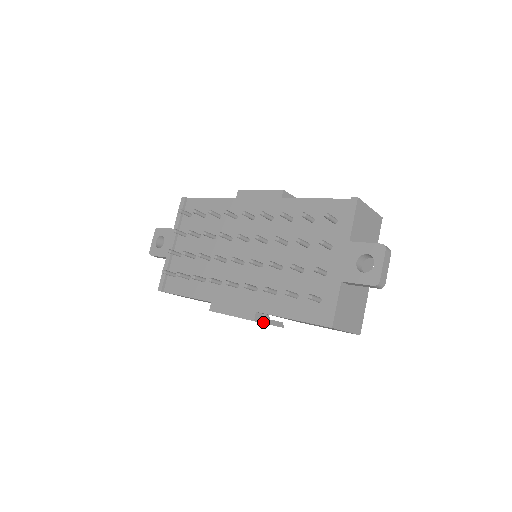
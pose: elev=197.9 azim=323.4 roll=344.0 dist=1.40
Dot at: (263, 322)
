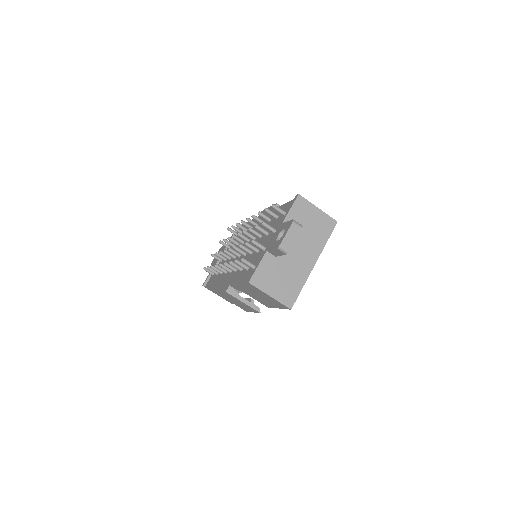
Dot at: (236, 297)
